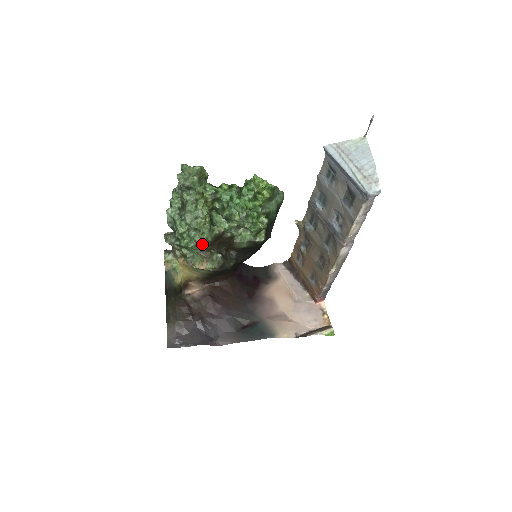
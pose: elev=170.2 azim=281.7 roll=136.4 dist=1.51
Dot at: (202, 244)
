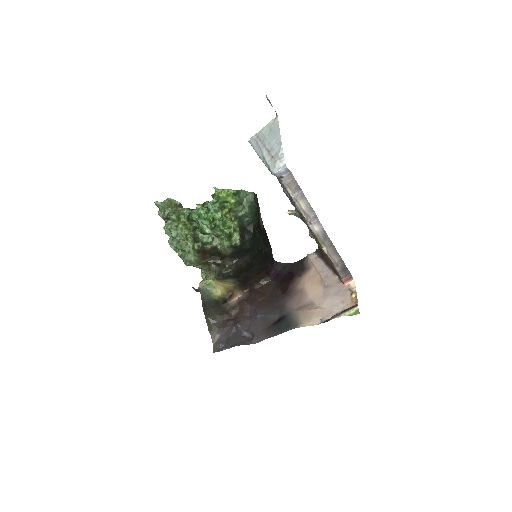
Dot at: (194, 261)
